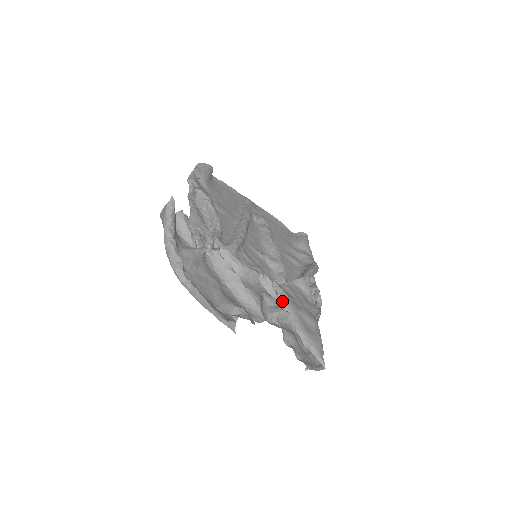
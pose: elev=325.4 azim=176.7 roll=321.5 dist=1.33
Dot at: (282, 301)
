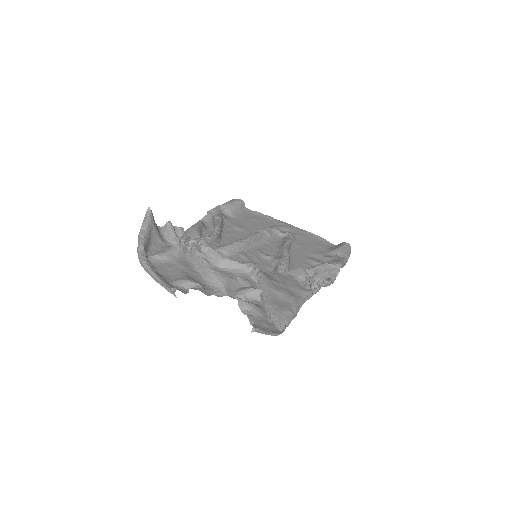
Dot at: (259, 283)
